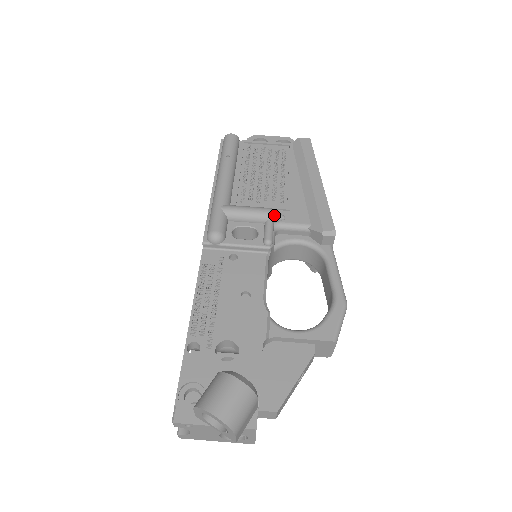
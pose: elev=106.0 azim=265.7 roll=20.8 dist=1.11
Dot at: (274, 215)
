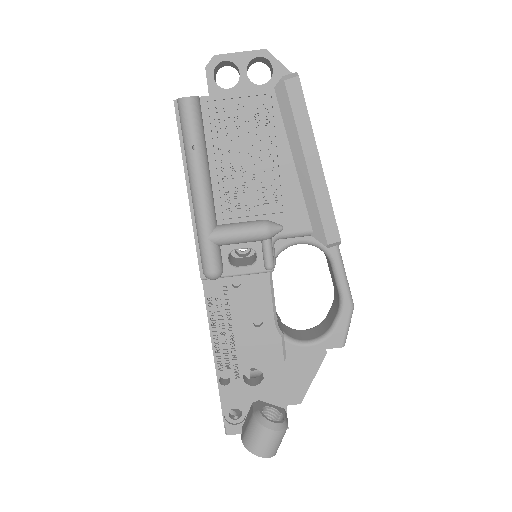
Dot at: (271, 234)
